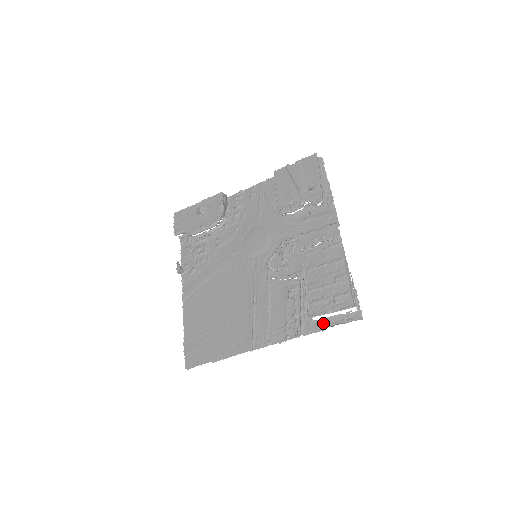
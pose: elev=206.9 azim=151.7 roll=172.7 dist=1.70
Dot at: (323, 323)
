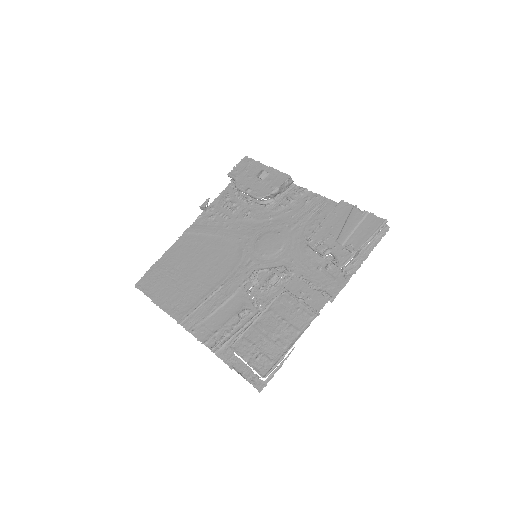
Dot at: (236, 362)
